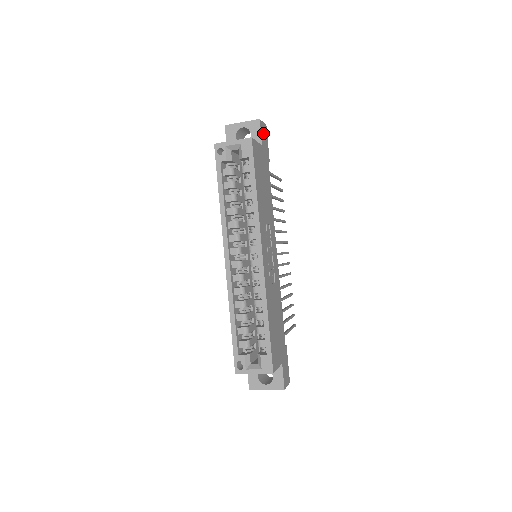
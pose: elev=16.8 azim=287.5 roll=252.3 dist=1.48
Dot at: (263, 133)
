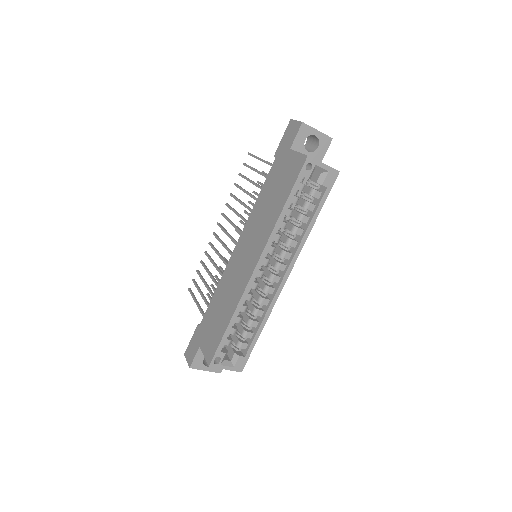
Dot at: occluded
